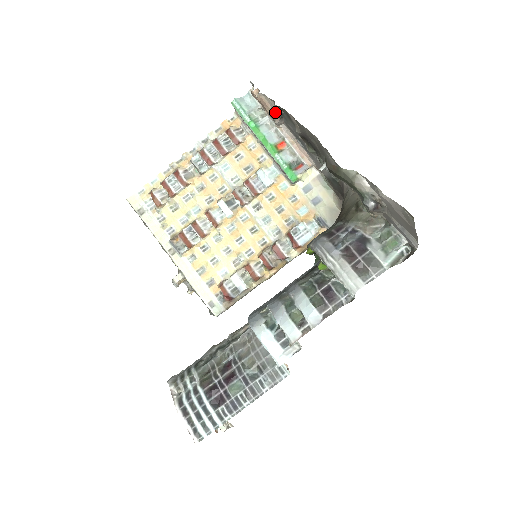
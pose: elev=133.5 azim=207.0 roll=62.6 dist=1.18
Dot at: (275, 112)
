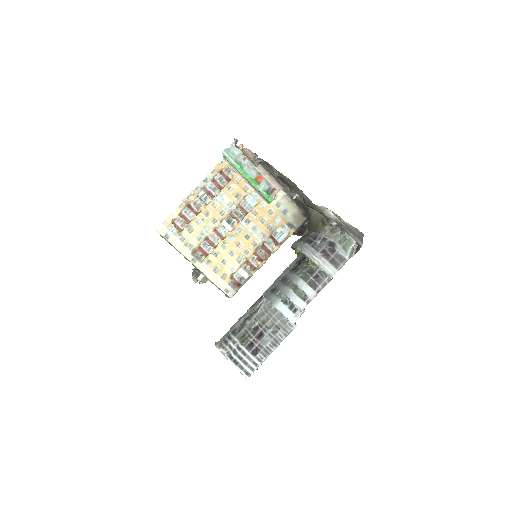
Dot at: (256, 160)
